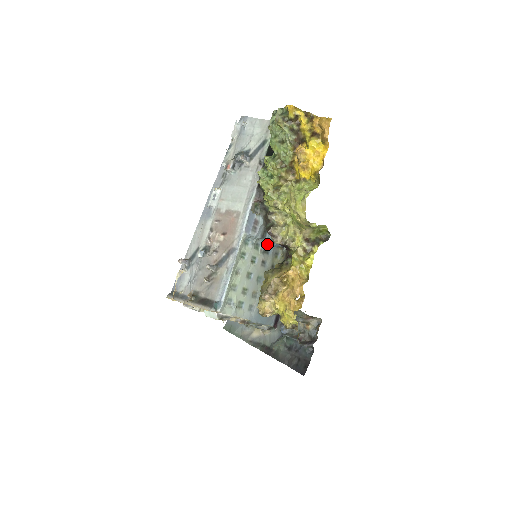
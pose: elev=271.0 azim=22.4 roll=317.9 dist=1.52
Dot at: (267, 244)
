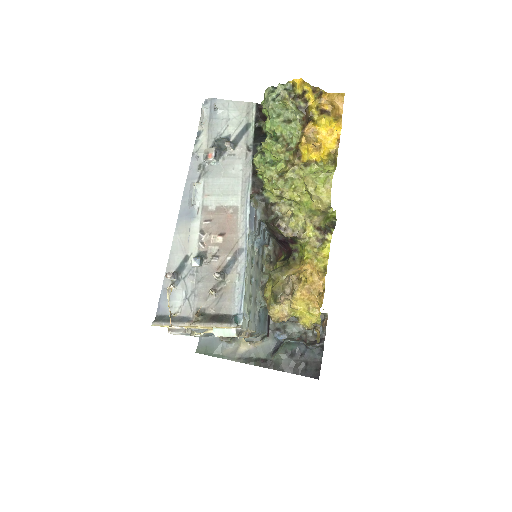
Dot at: (260, 242)
